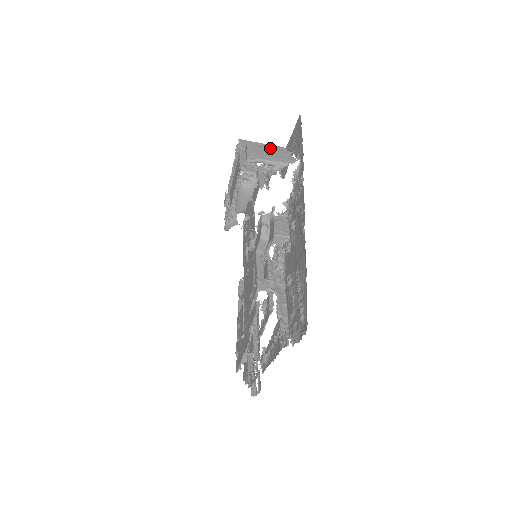
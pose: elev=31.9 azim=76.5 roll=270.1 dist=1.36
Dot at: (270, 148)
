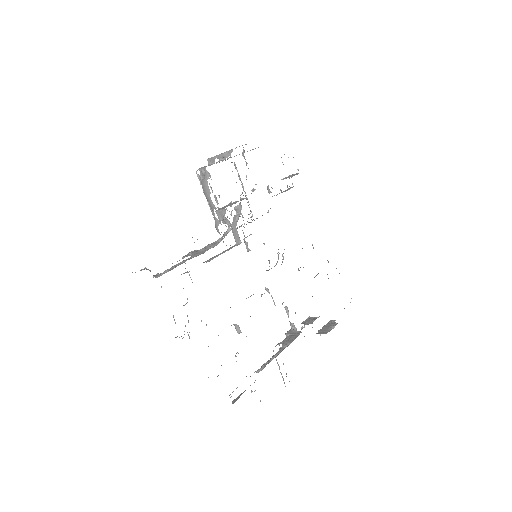
Dot at: occluded
